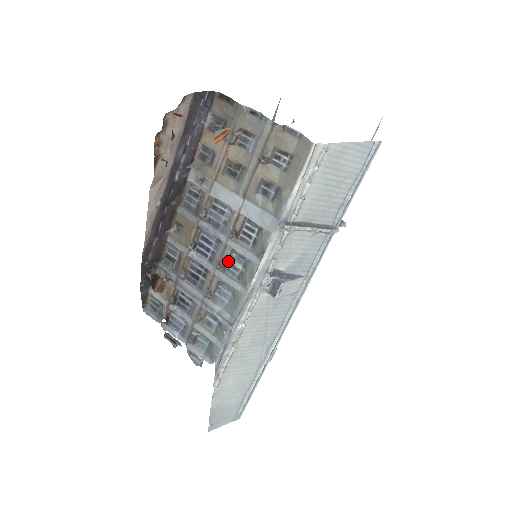
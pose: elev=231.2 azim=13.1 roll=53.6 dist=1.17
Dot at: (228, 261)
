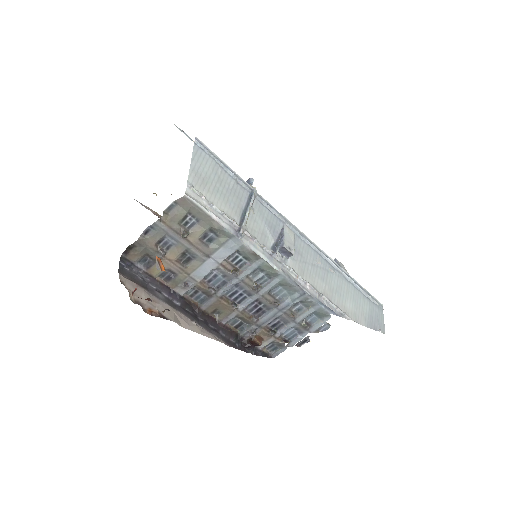
Dot at: (254, 282)
